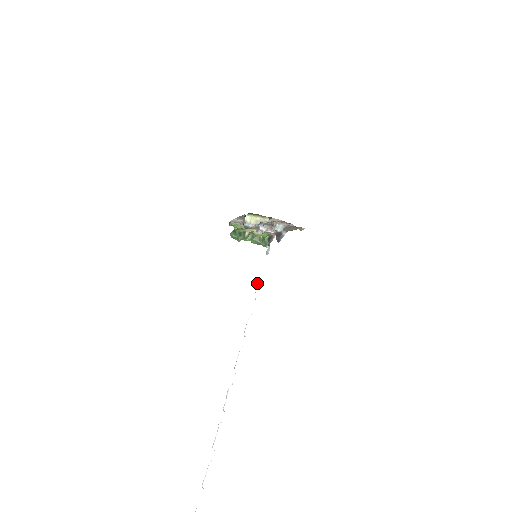
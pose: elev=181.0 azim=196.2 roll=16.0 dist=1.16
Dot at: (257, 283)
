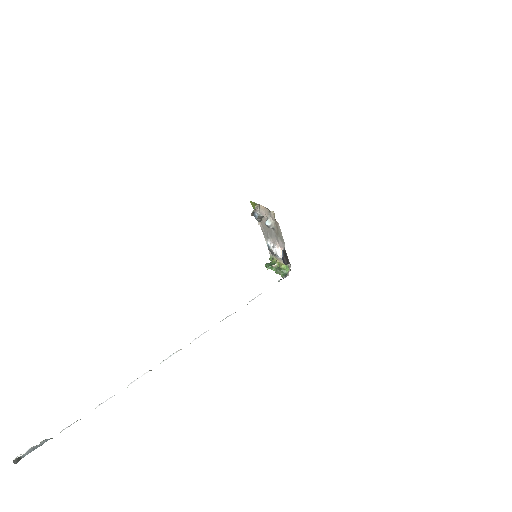
Dot at: (258, 295)
